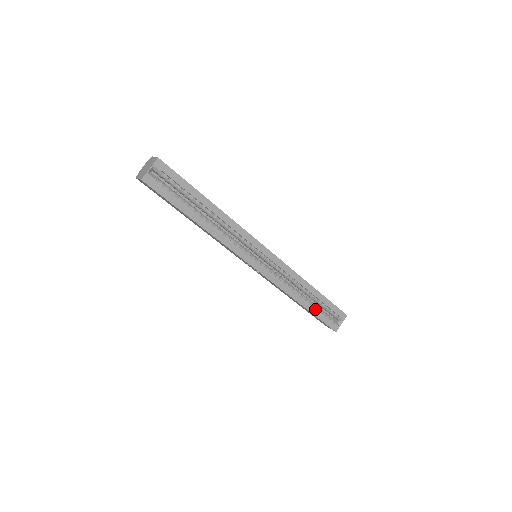
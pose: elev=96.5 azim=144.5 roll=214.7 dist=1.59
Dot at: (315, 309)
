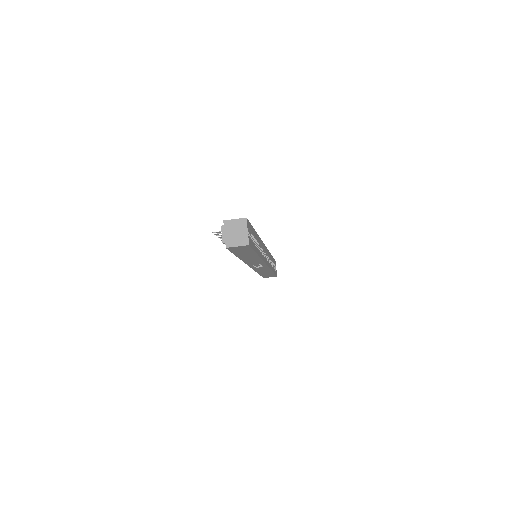
Dot at: occluded
